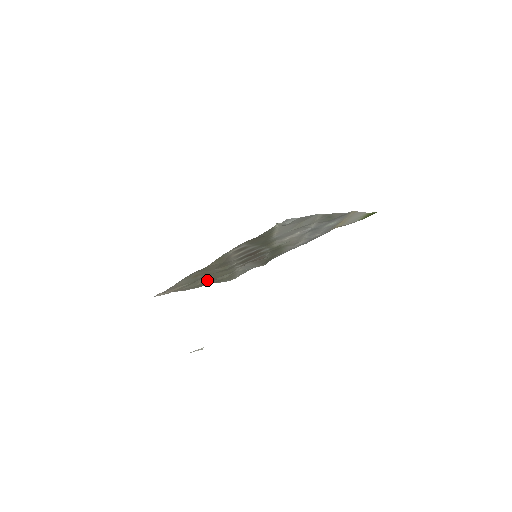
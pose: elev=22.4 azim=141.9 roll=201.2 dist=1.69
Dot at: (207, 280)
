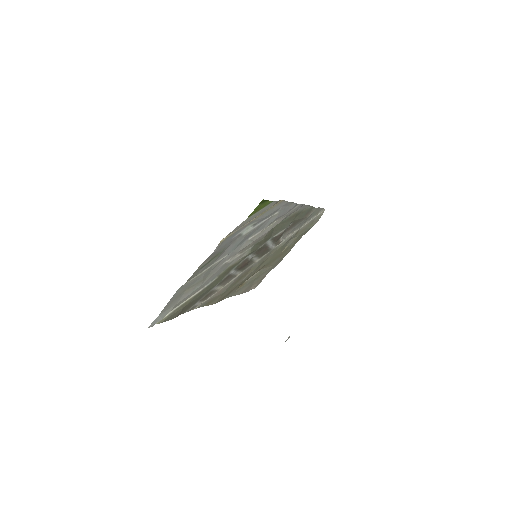
Dot at: (272, 262)
